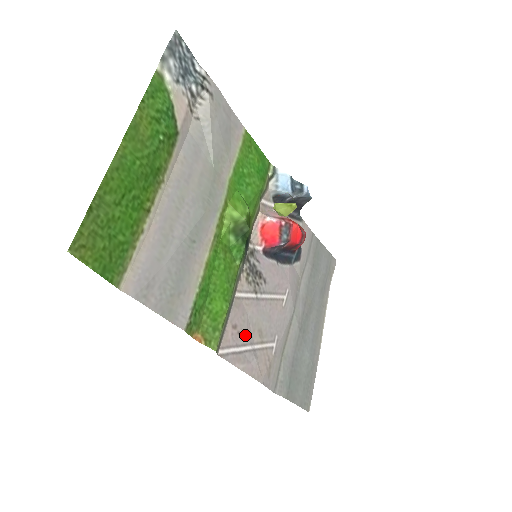
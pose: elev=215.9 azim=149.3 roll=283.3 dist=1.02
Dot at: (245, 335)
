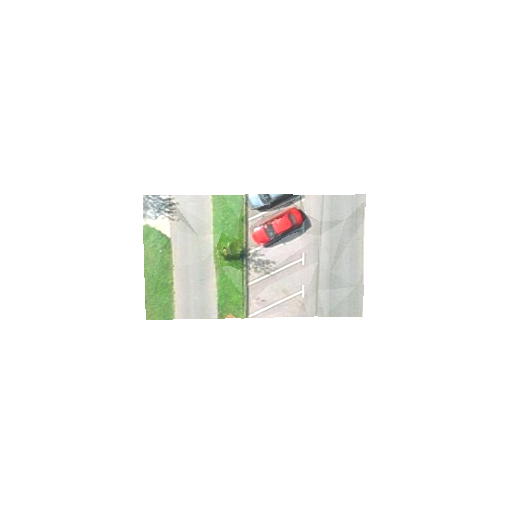
Dot at: (269, 299)
